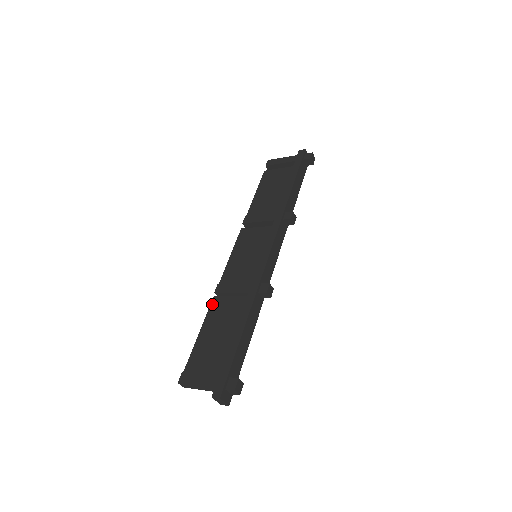
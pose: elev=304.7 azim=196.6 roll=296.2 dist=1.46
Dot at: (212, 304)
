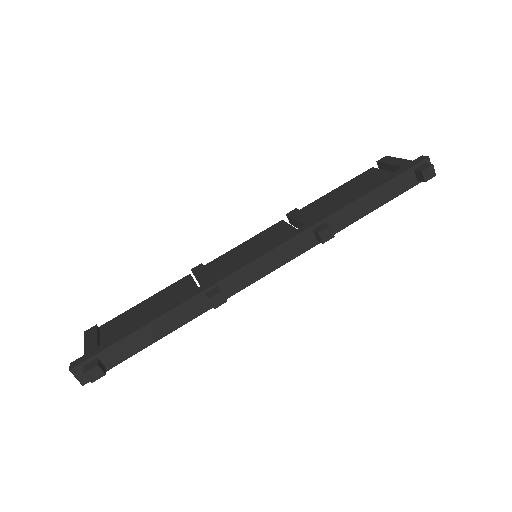
Dot at: (180, 280)
